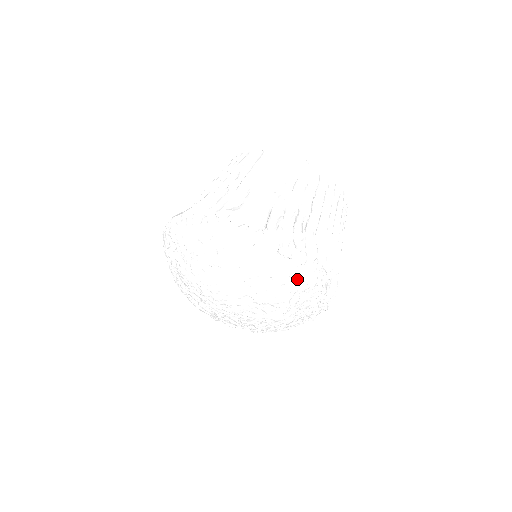
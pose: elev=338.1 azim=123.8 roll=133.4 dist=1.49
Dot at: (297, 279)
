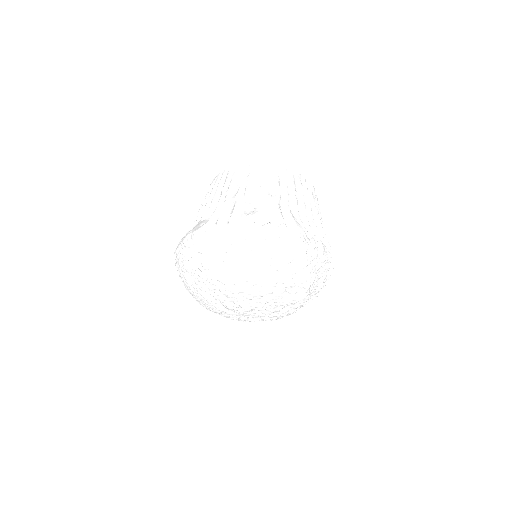
Dot at: (314, 260)
